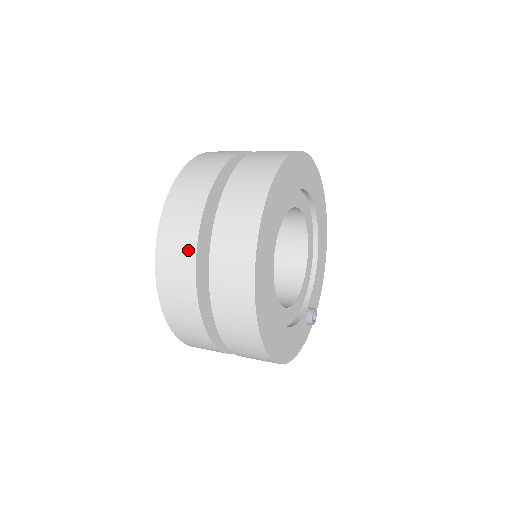
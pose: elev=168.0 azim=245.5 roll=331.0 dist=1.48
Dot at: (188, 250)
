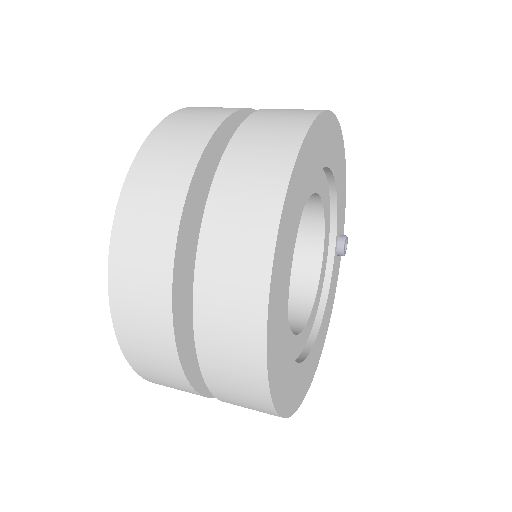
Dot at: (188, 391)
